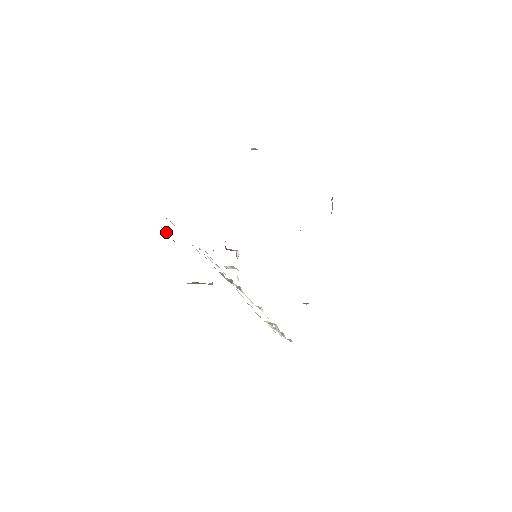
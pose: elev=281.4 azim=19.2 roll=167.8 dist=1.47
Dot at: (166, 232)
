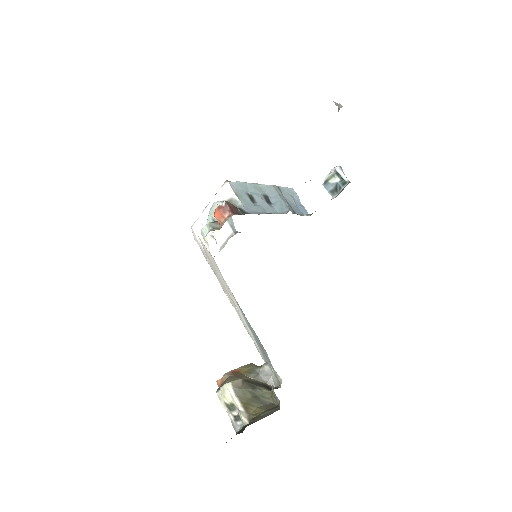
Dot at: occluded
